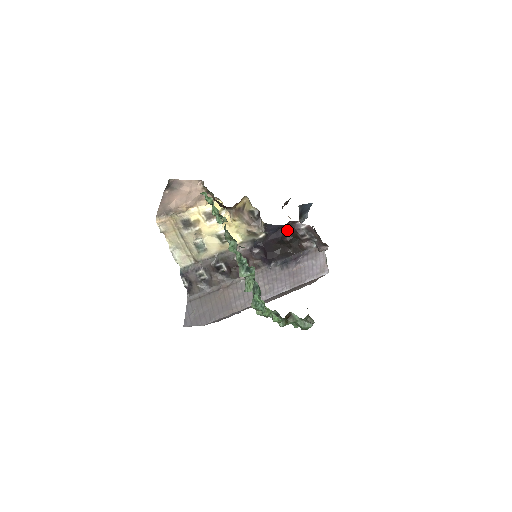
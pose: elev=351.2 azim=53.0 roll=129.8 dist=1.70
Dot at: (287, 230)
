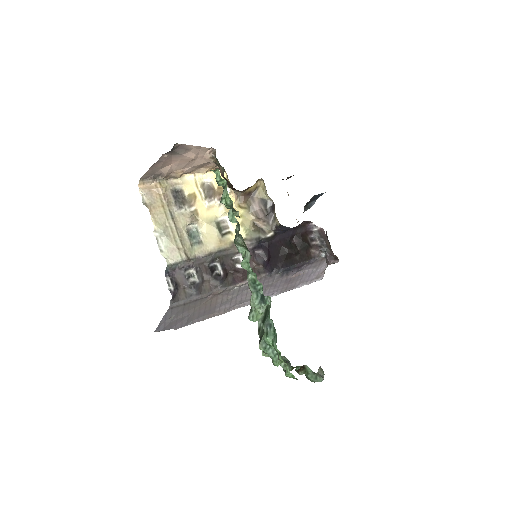
Dot at: (298, 230)
